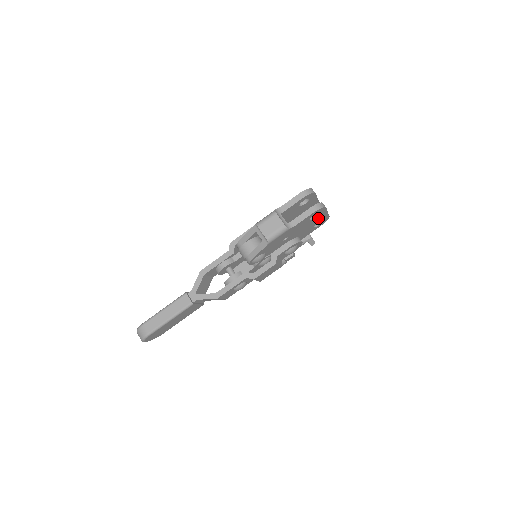
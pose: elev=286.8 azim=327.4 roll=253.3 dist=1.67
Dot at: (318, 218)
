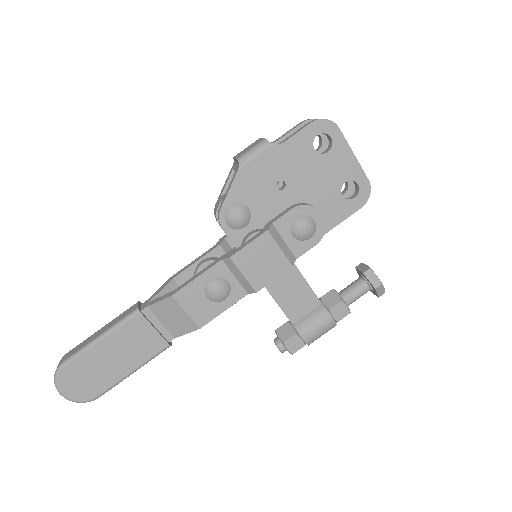
Dot at: (338, 162)
